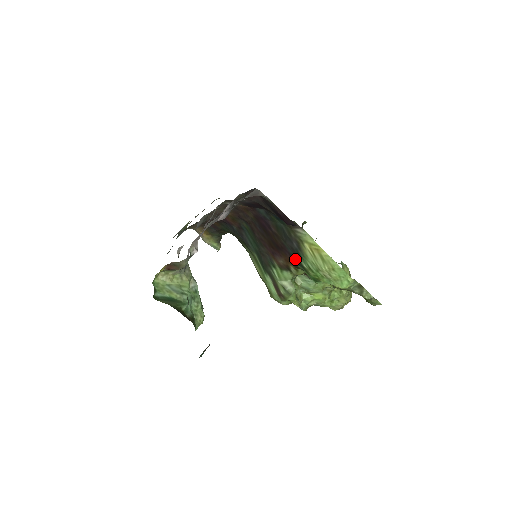
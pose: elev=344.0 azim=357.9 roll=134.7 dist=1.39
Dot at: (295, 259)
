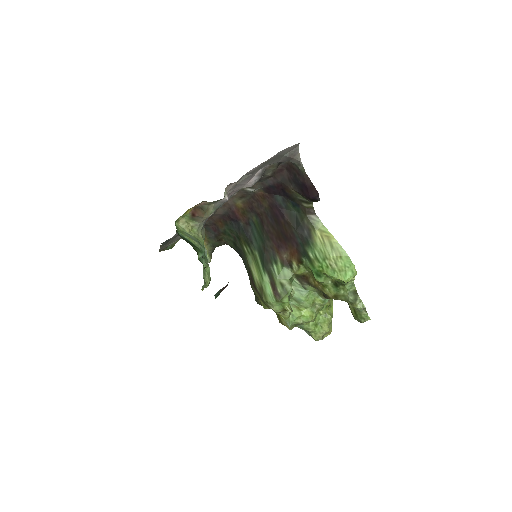
Dot at: (302, 250)
